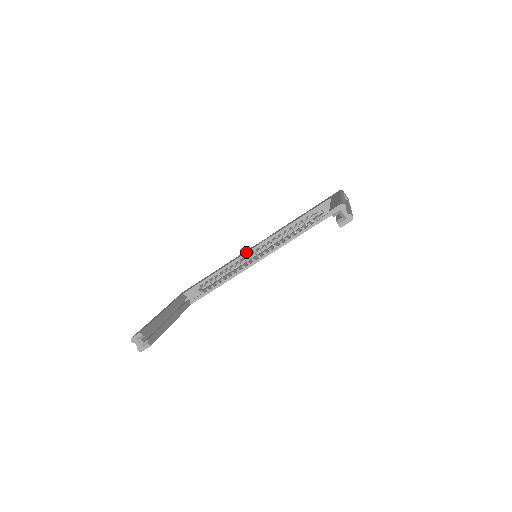
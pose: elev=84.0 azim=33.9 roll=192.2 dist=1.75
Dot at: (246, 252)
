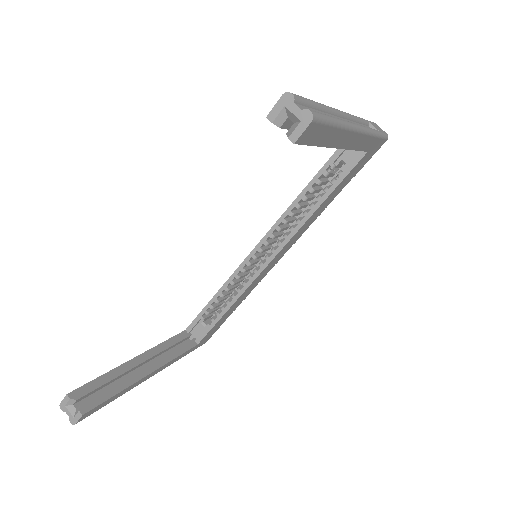
Dot at: occluded
